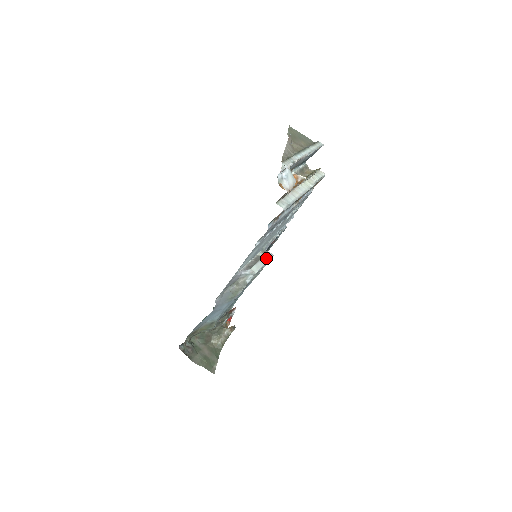
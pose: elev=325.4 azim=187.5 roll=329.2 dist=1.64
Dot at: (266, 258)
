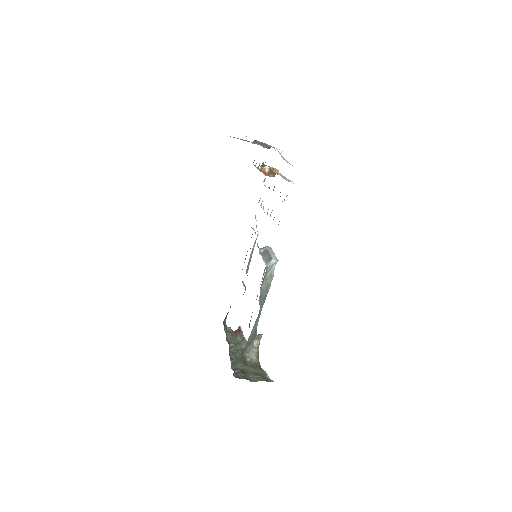
Dot at: (270, 250)
